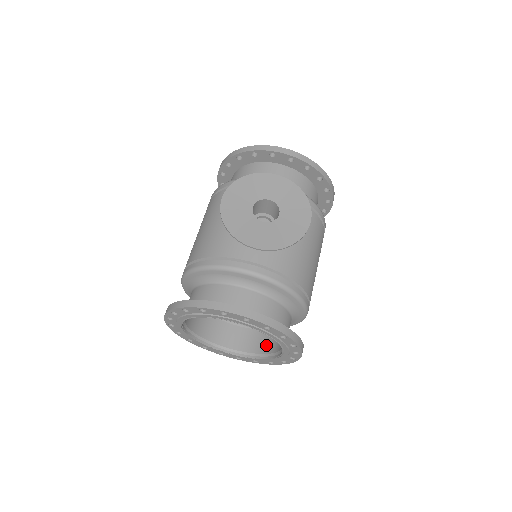
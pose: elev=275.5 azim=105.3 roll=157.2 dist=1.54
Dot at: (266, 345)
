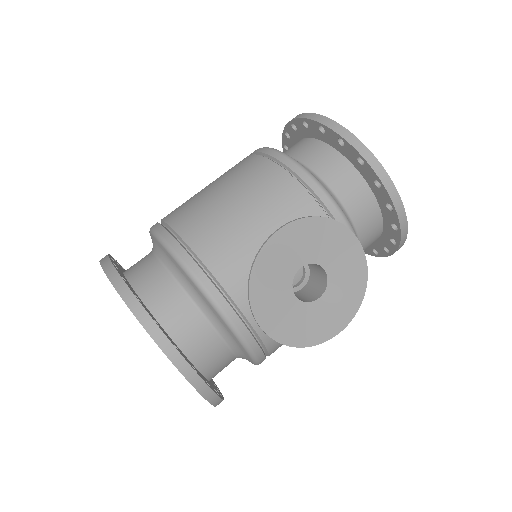
Dot at: occluded
